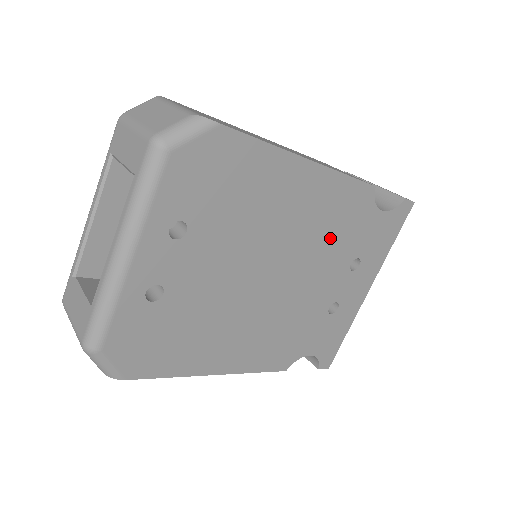
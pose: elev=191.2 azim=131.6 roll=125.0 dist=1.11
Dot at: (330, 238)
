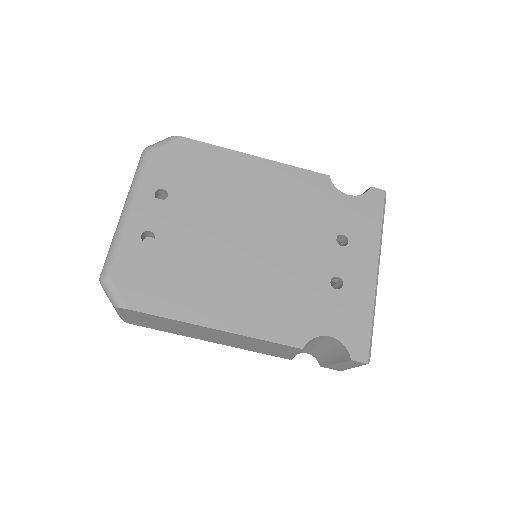
Dot at: (300, 213)
